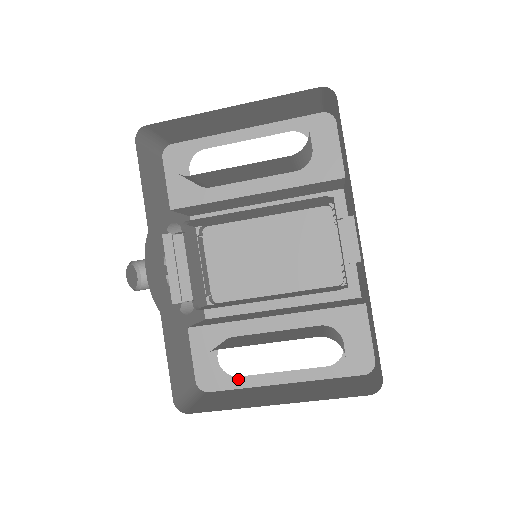
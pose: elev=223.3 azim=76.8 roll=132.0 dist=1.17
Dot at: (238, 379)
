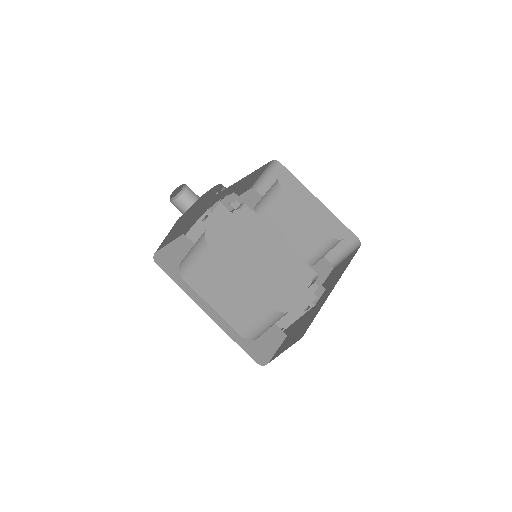
Dot at: (182, 280)
